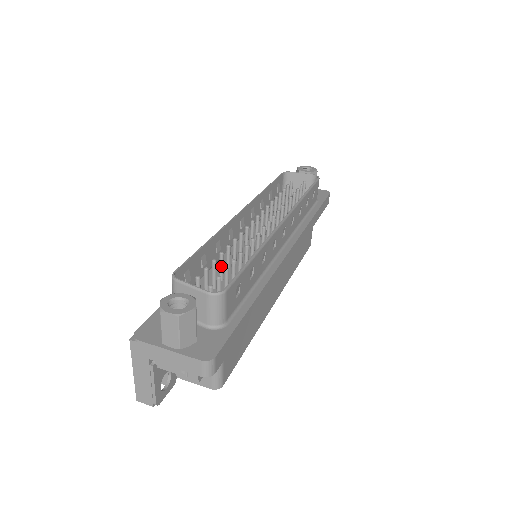
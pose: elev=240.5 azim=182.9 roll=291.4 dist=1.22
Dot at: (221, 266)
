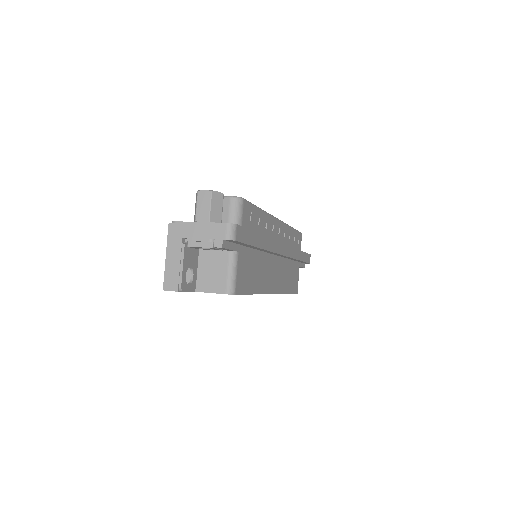
Dot at: occluded
